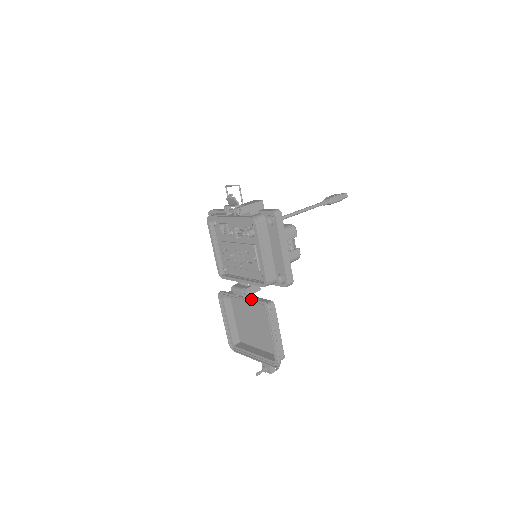
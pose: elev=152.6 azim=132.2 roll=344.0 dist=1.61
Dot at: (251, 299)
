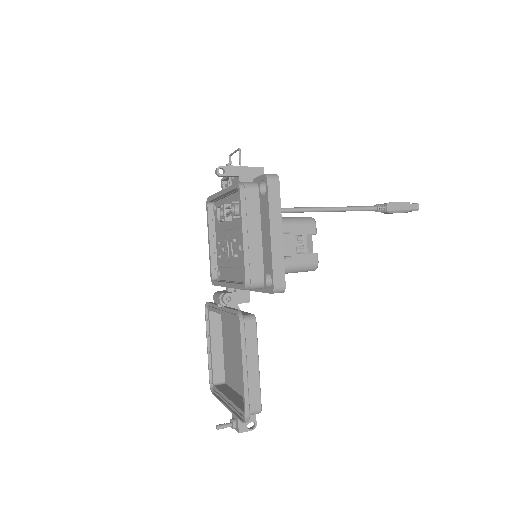
Dot at: (227, 308)
